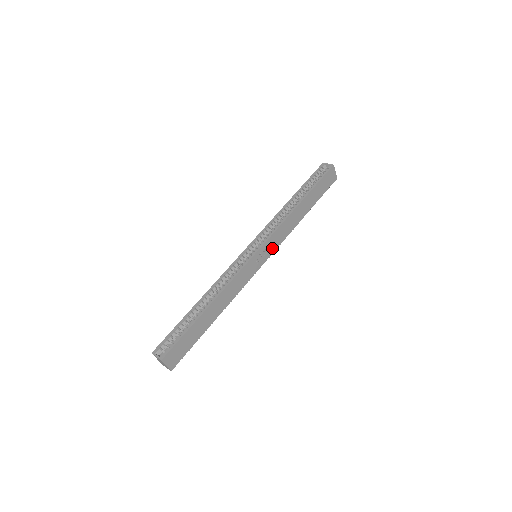
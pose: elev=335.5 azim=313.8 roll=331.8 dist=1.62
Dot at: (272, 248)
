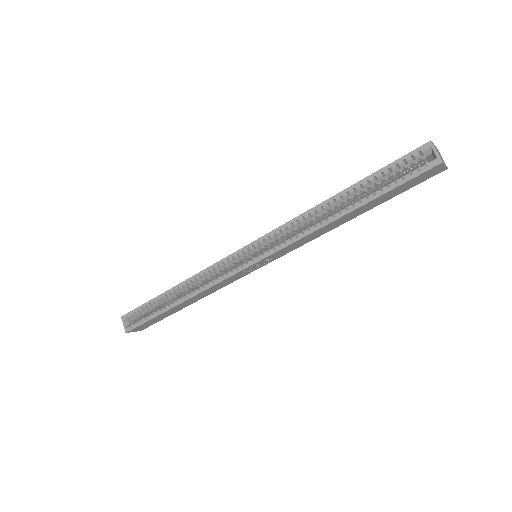
Dot at: (280, 255)
